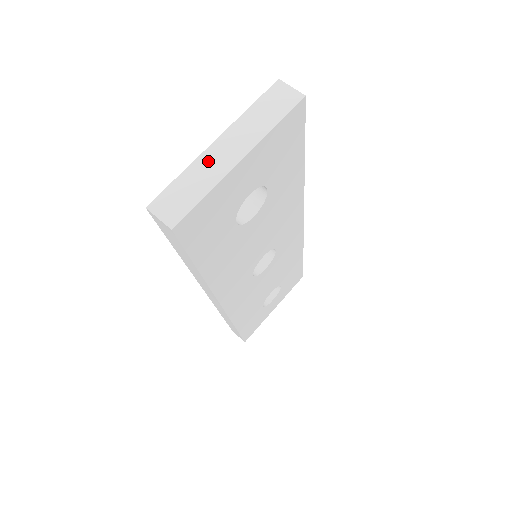
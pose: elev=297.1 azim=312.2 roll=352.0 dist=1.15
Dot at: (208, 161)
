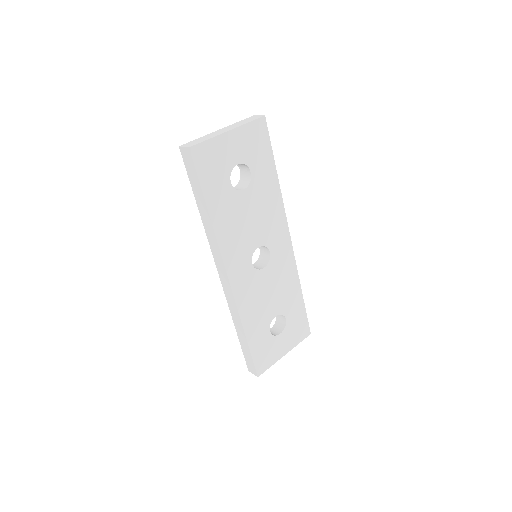
Dot at: (213, 134)
